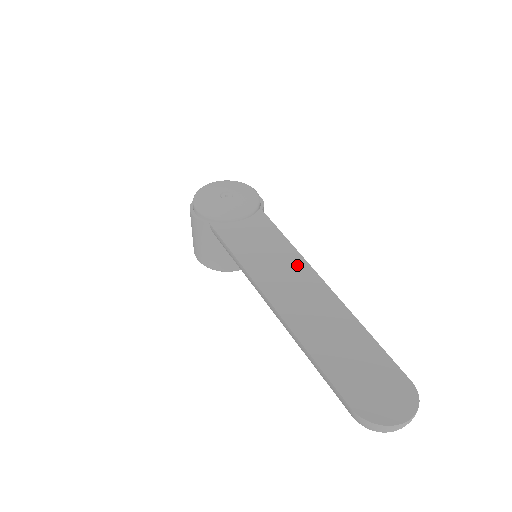
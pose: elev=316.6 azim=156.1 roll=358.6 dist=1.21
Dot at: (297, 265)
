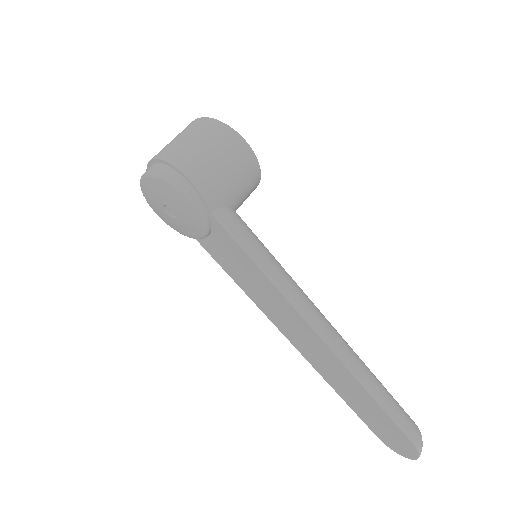
Dot at: (291, 314)
